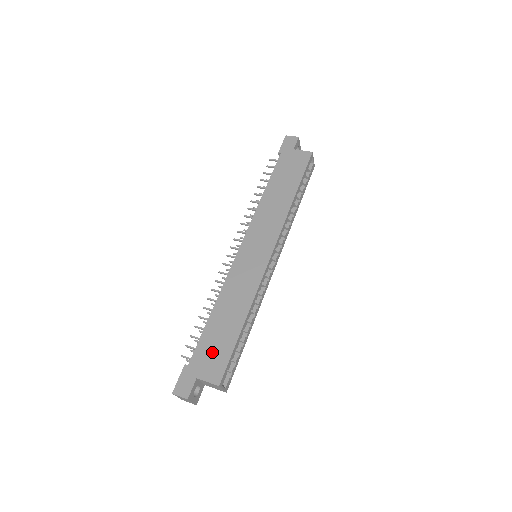
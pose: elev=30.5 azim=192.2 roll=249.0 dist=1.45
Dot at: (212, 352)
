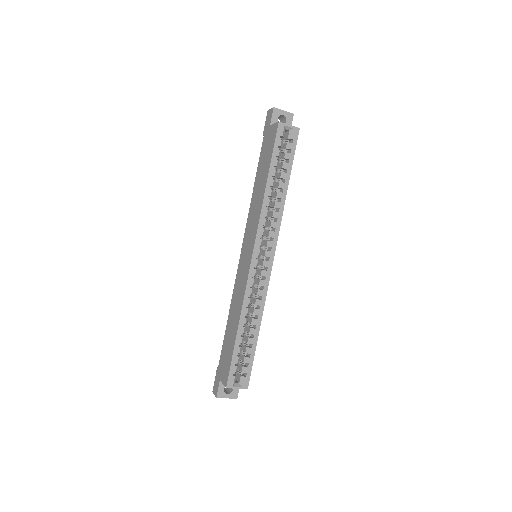
Dot at: (225, 357)
